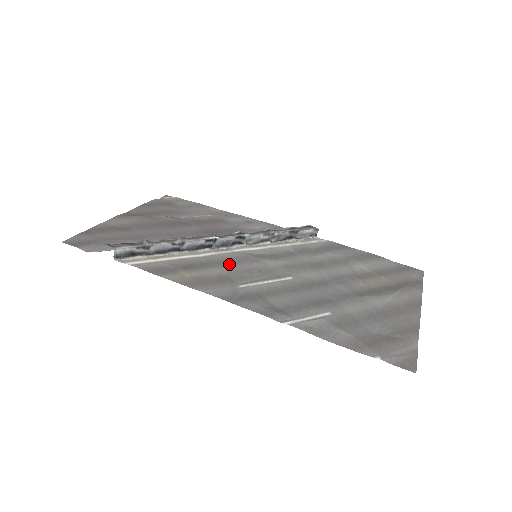
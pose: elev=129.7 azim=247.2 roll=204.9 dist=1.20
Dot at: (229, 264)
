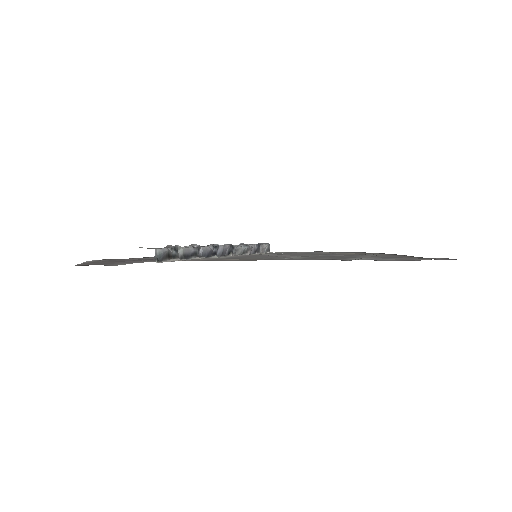
Dot at: (249, 257)
